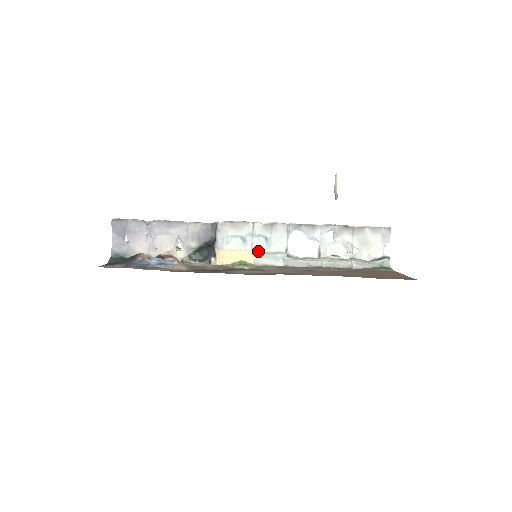
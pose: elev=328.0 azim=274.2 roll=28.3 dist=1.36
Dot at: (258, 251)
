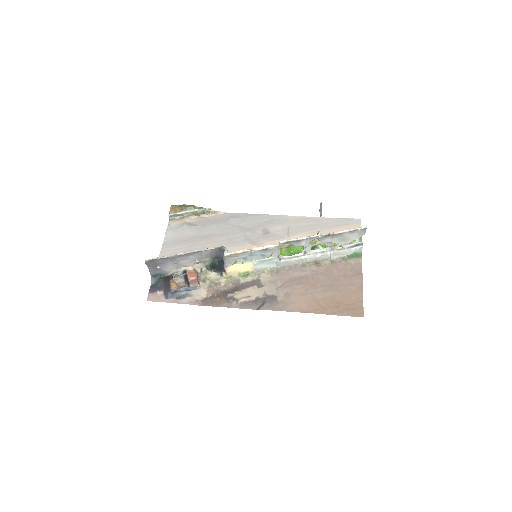
Dot at: (257, 261)
